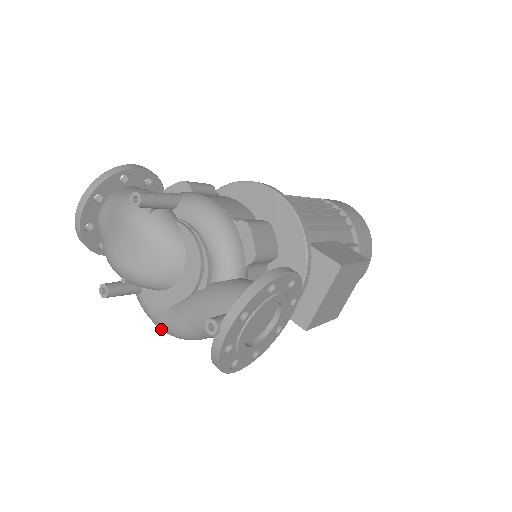
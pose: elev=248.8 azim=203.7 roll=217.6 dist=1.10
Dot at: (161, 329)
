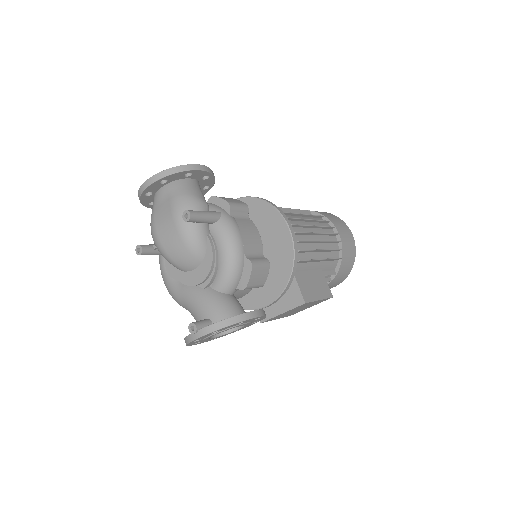
Dot at: (165, 285)
